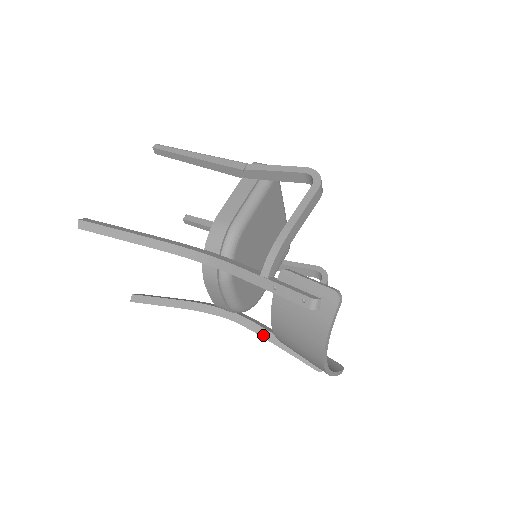
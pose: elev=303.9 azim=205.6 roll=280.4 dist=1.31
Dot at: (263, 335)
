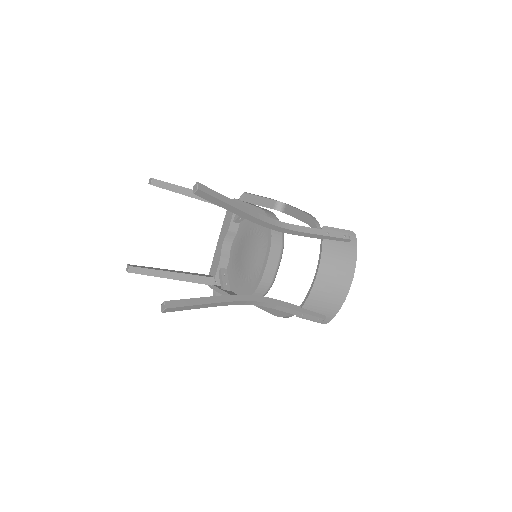
Dot at: (286, 306)
